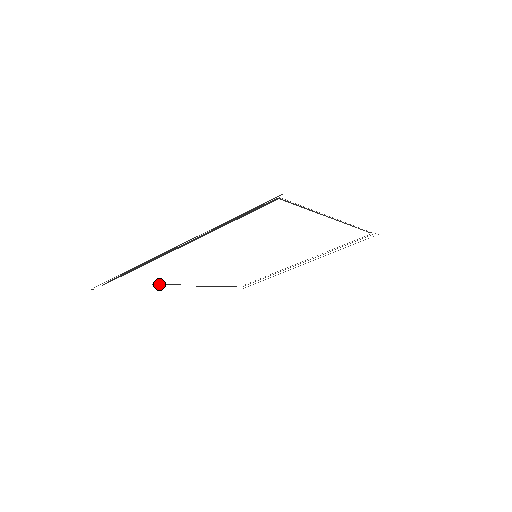
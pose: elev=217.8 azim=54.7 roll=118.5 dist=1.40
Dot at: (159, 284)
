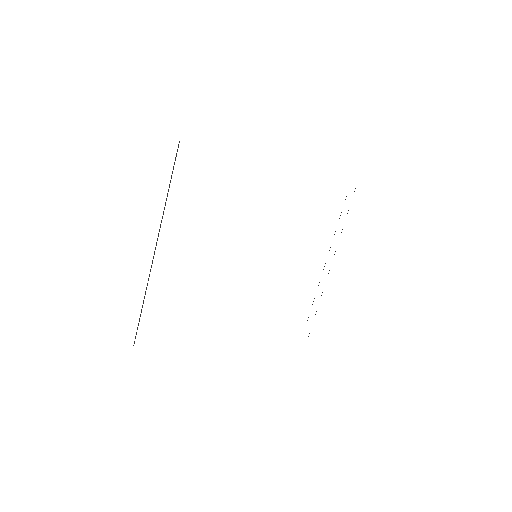
Dot at: occluded
